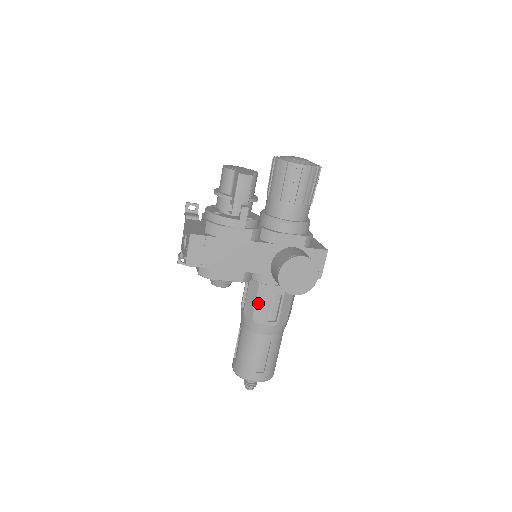
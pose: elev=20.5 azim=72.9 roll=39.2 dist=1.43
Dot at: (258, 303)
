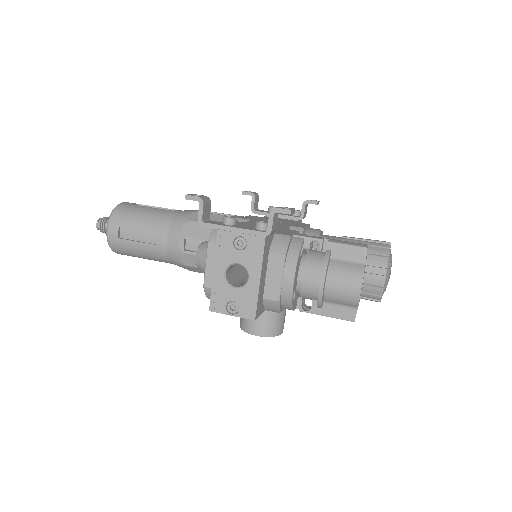
Dot at: occluded
